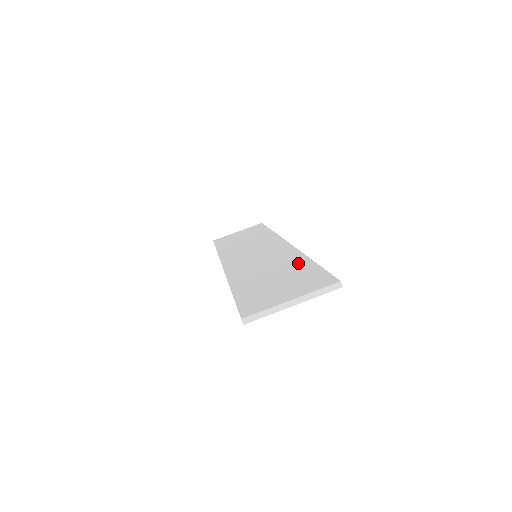
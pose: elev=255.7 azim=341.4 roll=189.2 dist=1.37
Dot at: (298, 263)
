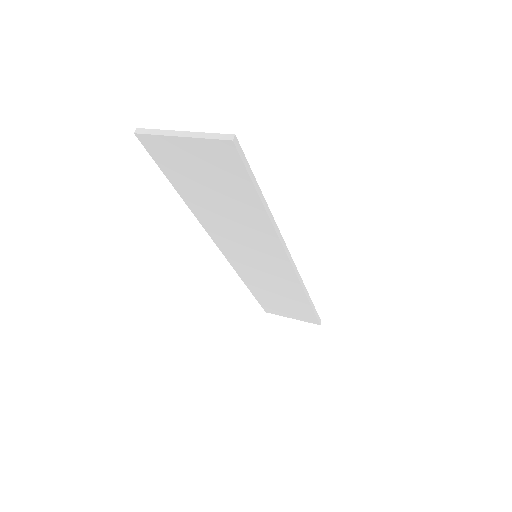
Dot at: occluded
